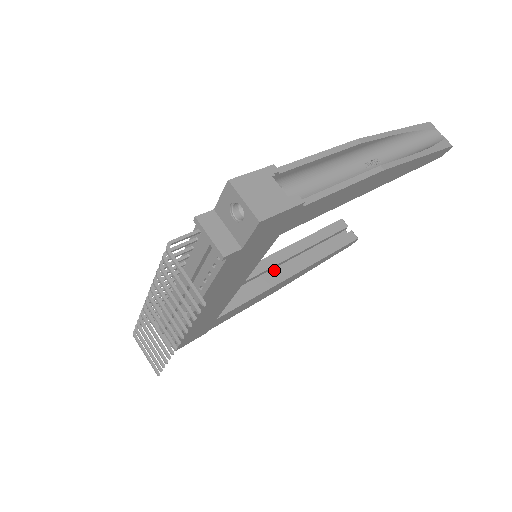
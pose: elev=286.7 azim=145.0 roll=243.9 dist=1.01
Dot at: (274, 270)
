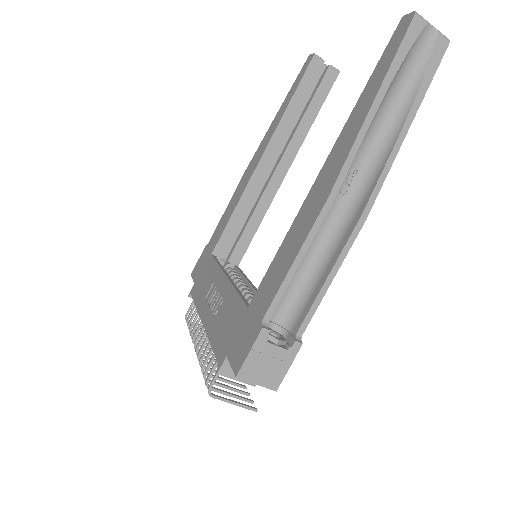
Dot at: occluded
